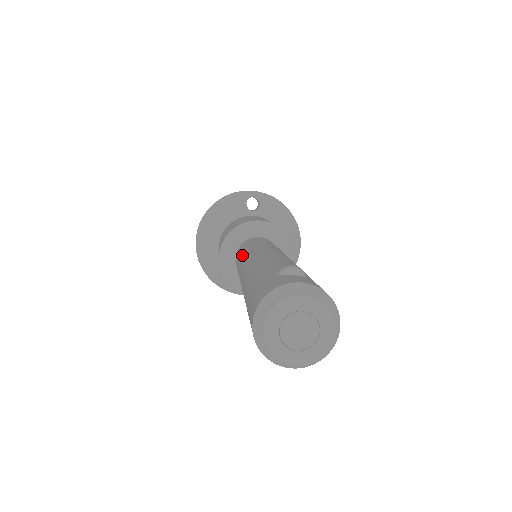
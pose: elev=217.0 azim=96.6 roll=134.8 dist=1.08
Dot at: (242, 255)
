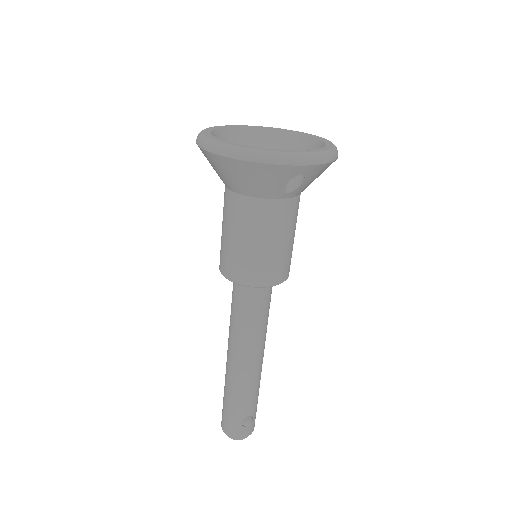
Dot at: (239, 327)
